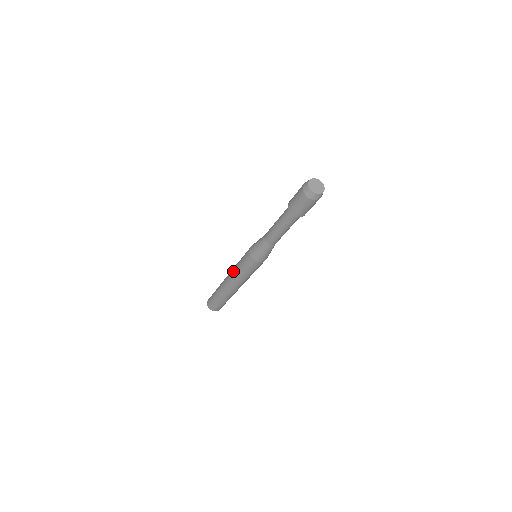
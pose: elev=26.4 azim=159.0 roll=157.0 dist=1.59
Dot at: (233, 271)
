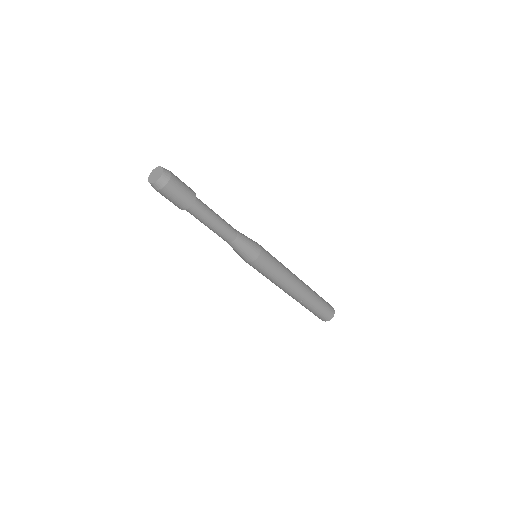
Dot at: occluded
